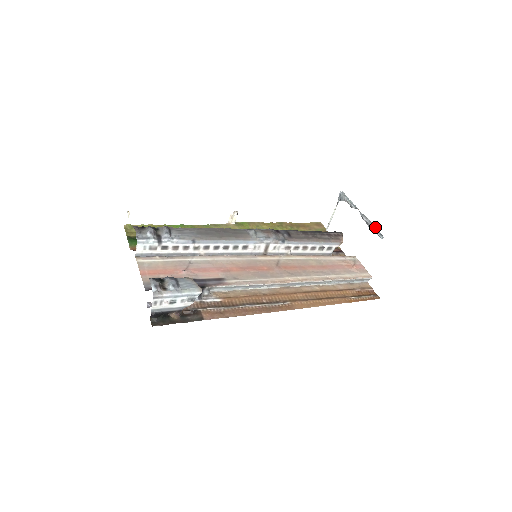
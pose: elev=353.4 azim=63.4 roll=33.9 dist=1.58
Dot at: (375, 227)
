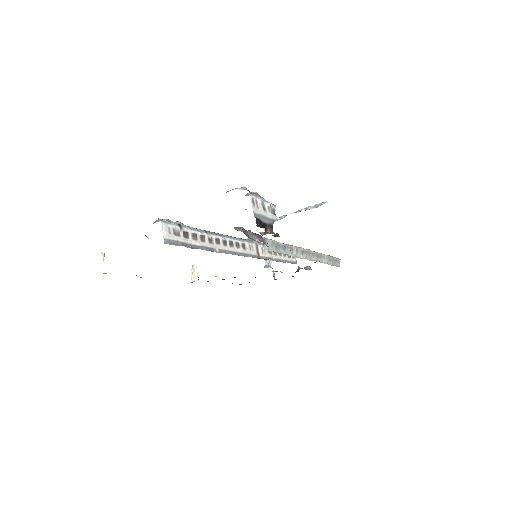
Dot at: (315, 205)
